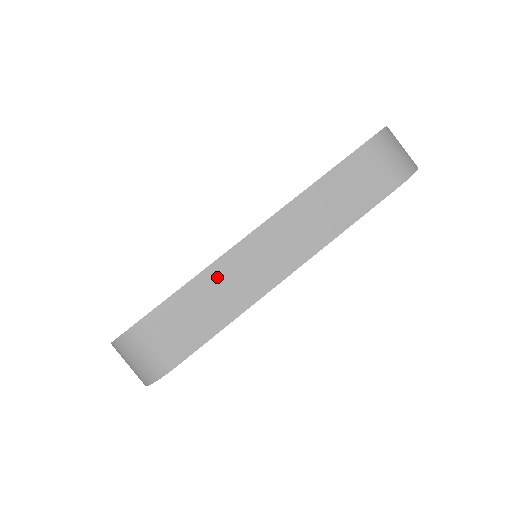
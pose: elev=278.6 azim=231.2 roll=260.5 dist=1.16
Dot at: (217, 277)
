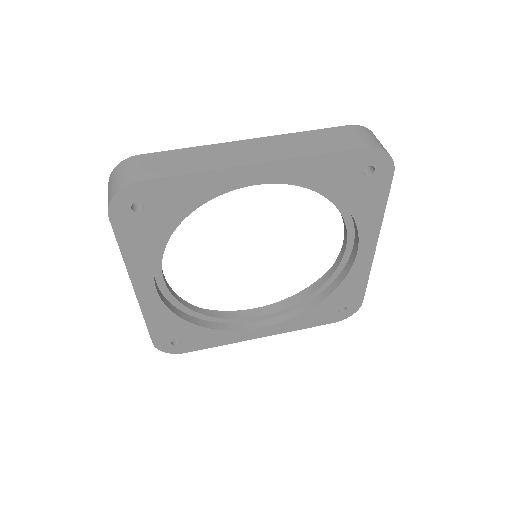
Dot at: (203, 151)
